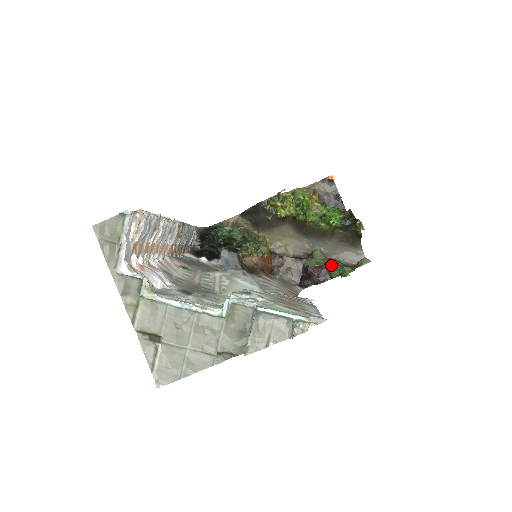
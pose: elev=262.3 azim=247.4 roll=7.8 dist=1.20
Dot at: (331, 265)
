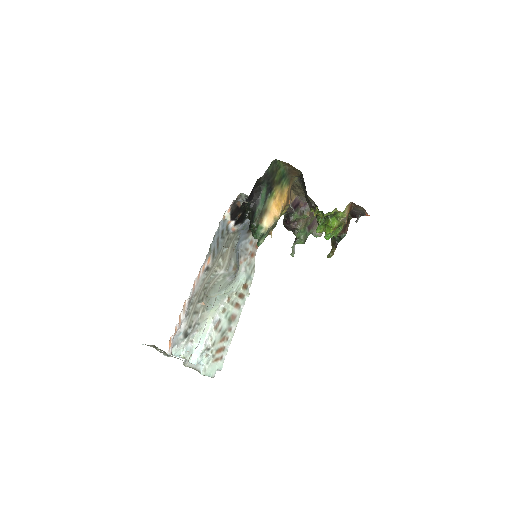
Dot at: (301, 230)
